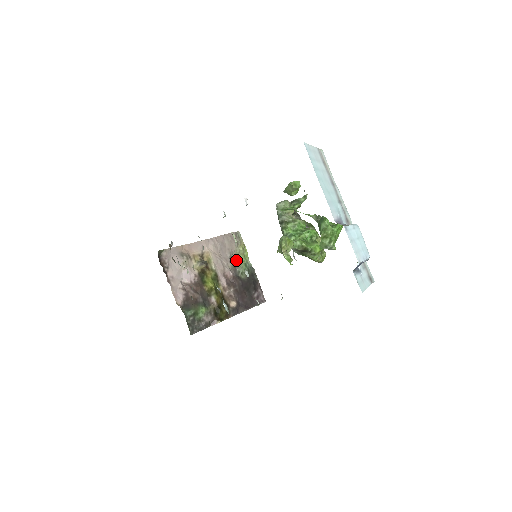
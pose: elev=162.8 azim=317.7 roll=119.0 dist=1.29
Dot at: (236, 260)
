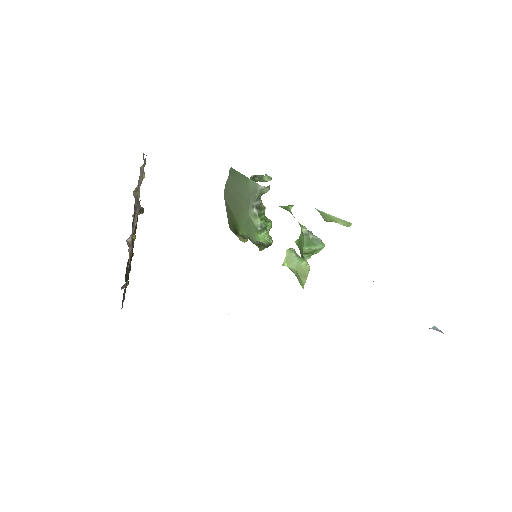
Dot at: (136, 192)
